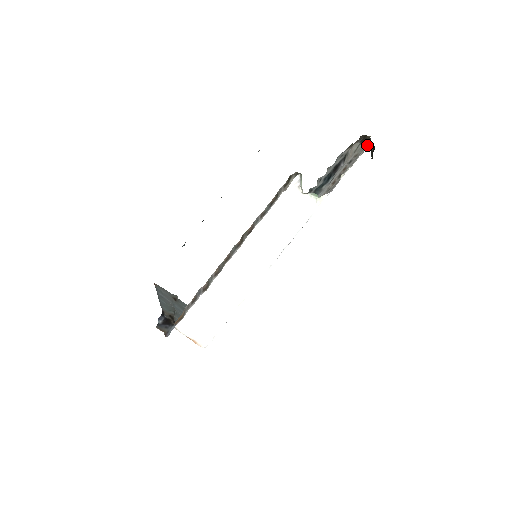
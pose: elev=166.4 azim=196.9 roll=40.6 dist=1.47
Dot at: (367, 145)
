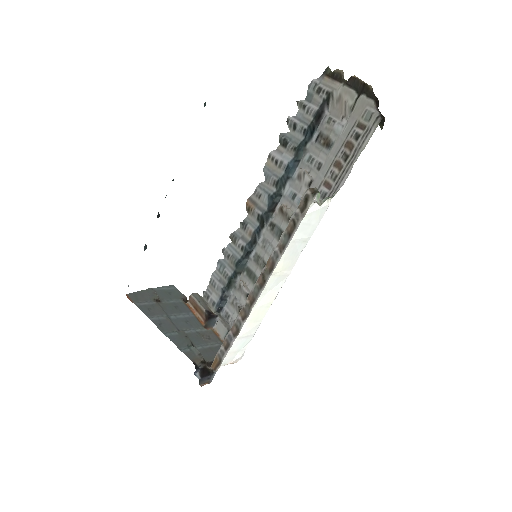
Dot at: (379, 115)
